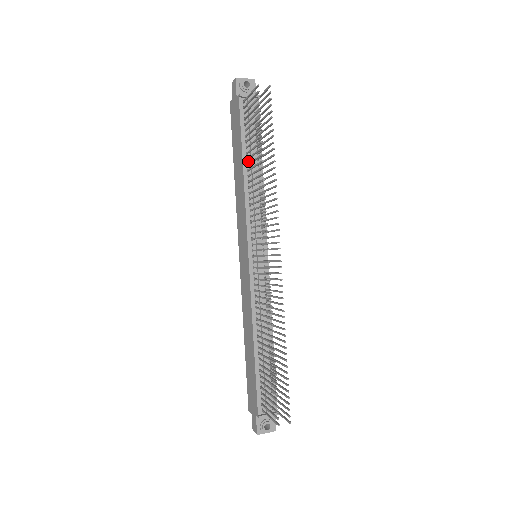
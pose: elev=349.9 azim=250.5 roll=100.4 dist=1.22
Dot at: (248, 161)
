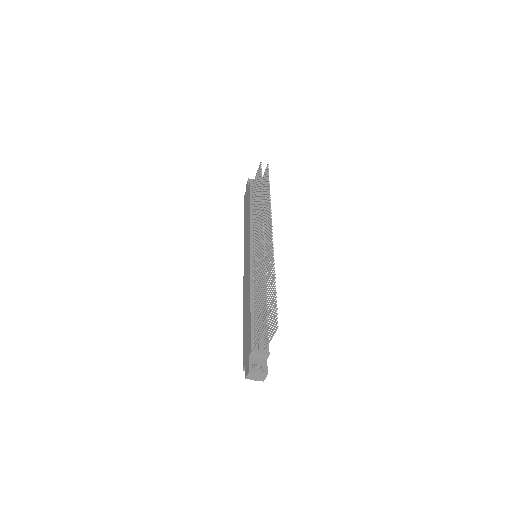
Dot at: (253, 208)
